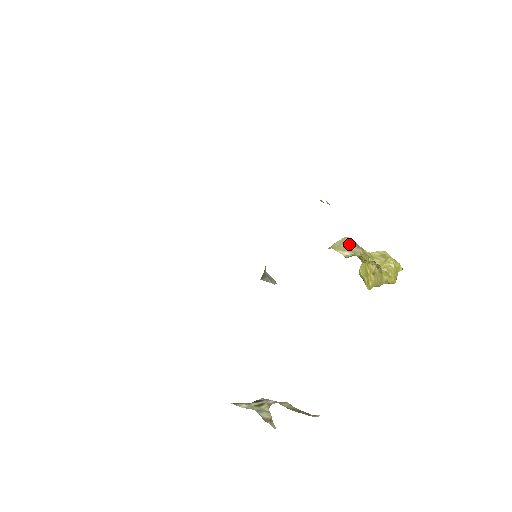
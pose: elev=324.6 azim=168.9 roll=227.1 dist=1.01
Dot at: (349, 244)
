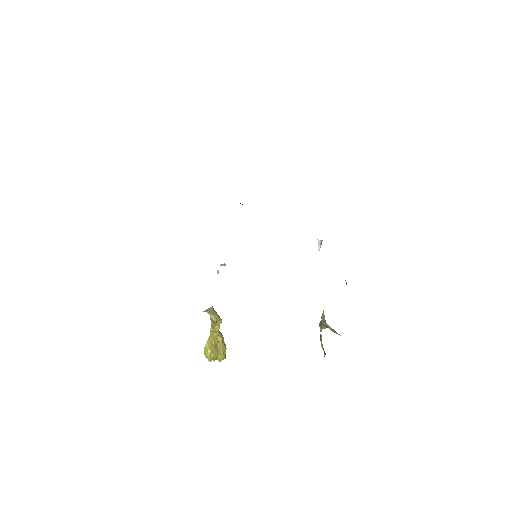
Dot at: (216, 312)
